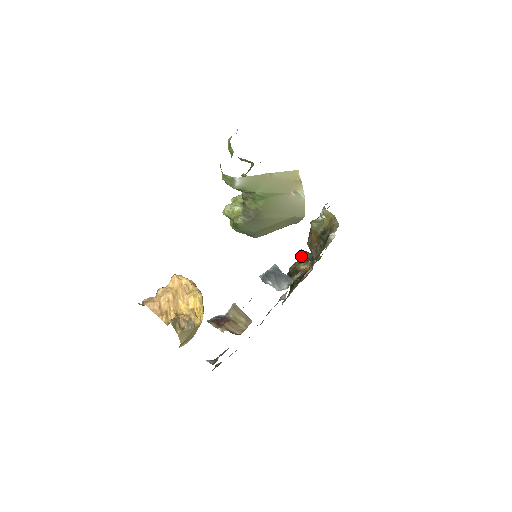
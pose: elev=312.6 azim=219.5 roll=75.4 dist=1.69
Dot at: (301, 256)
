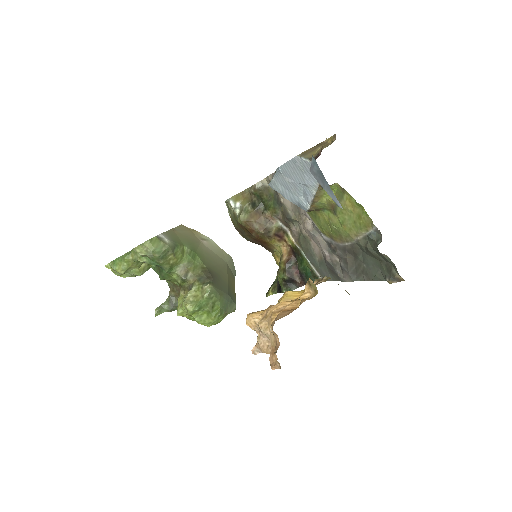
Dot at: (273, 290)
